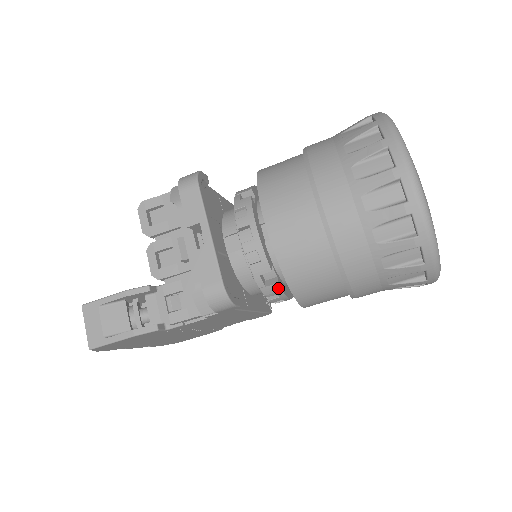
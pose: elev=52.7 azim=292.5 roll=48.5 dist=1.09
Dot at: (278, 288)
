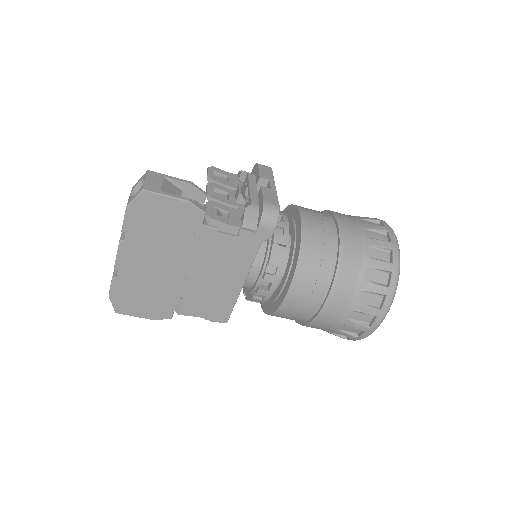
Dot at: (282, 263)
